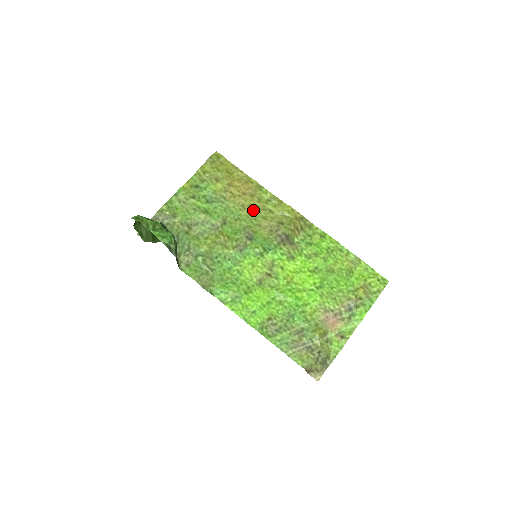
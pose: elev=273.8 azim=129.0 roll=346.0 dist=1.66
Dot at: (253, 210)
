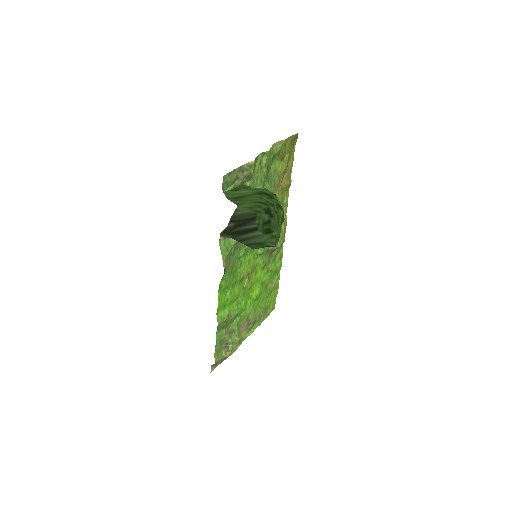
Dot at: occluded
